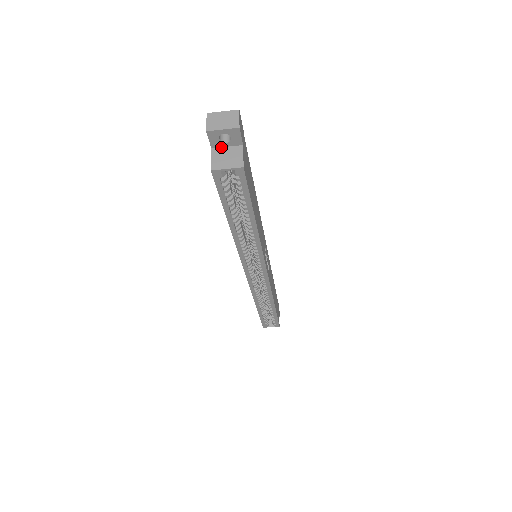
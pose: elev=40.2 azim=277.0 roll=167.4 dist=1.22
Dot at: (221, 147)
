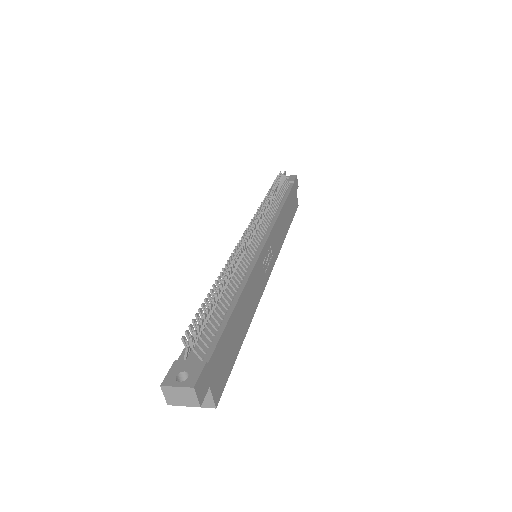
Dot at: occluded
